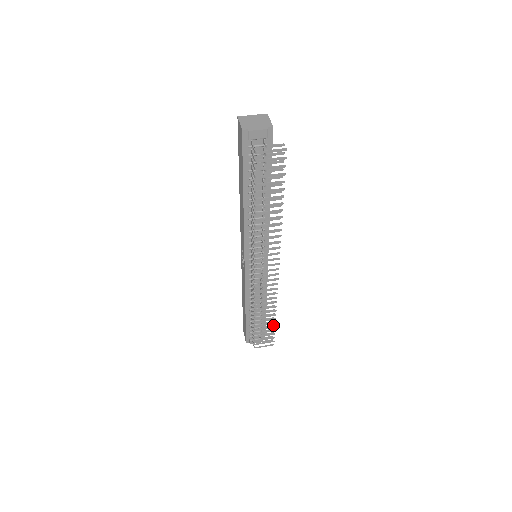
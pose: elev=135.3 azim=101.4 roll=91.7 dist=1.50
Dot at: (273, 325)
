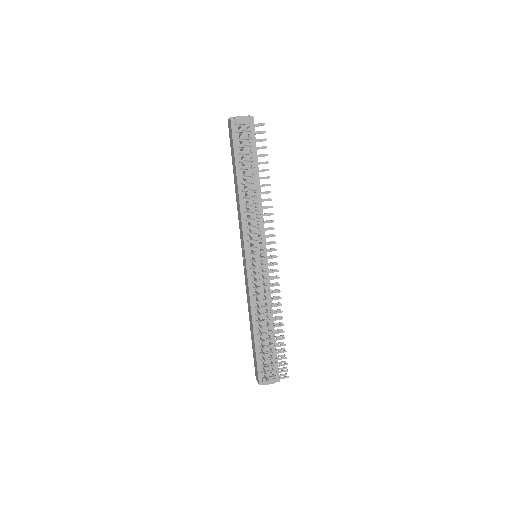
Dot at: (284, 348)
